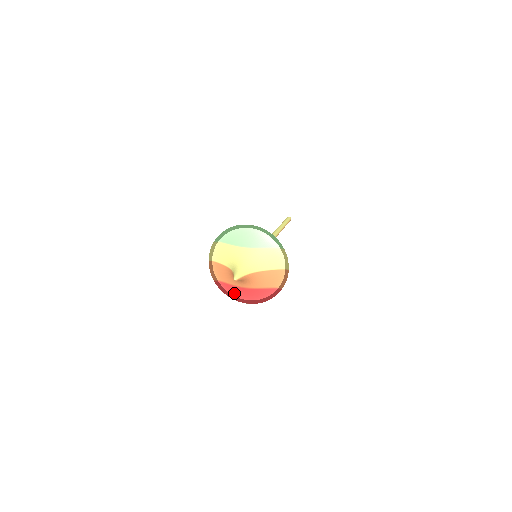
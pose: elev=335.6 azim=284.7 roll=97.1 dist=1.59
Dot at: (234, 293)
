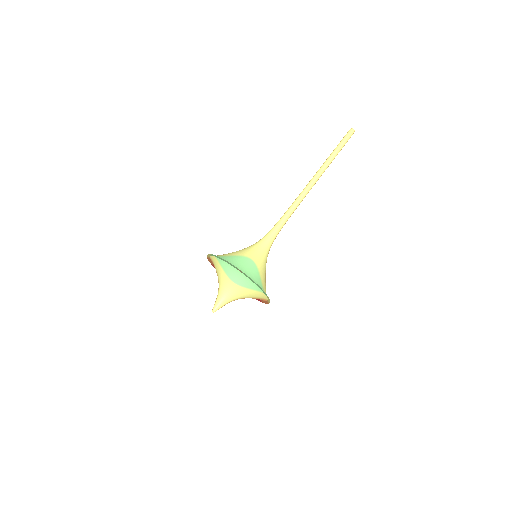
Dot at: occluded
